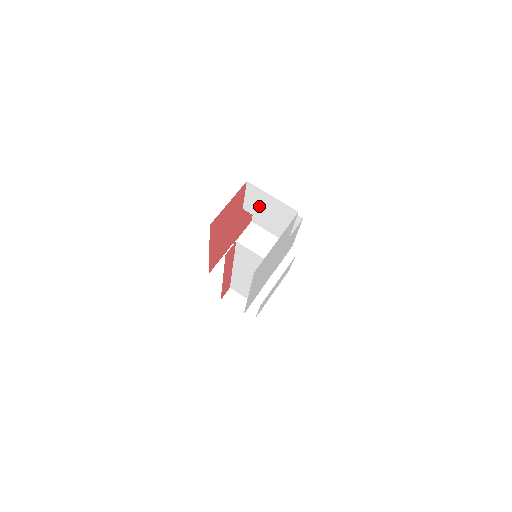
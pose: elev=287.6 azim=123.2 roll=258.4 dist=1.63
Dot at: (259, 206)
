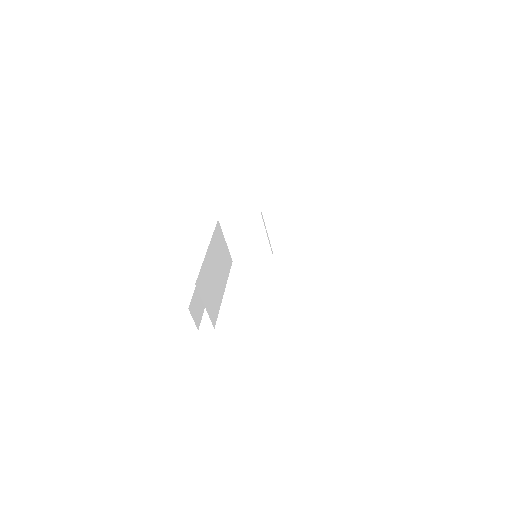
Dot at: occluded
